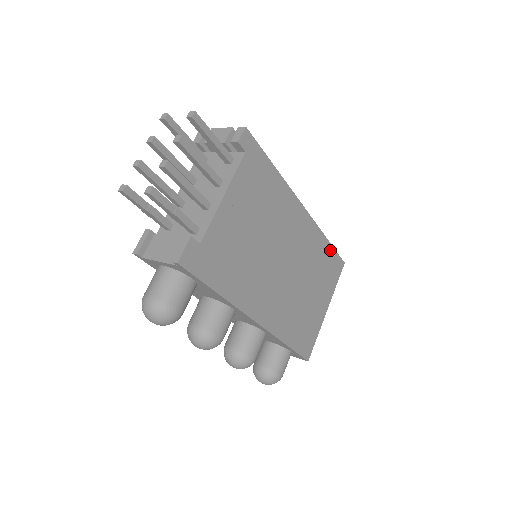
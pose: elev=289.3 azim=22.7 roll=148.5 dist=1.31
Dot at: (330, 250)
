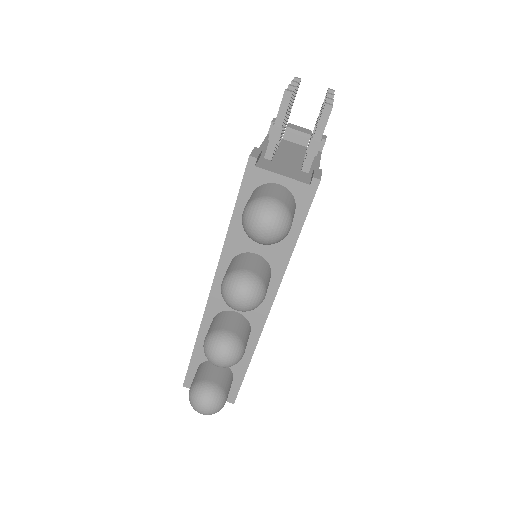
Dot at: occluded
